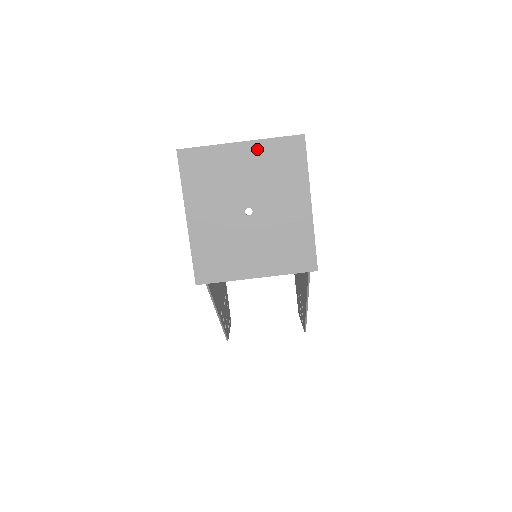
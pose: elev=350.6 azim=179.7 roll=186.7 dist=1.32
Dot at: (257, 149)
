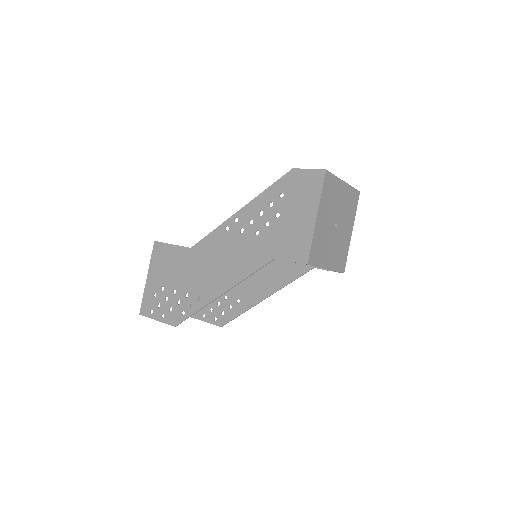
Dot at: (347, 190)
